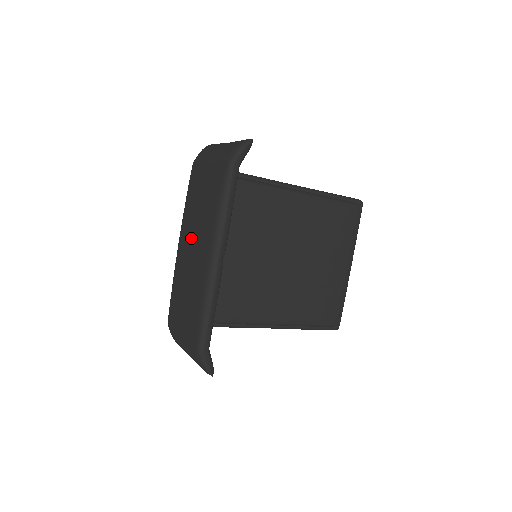
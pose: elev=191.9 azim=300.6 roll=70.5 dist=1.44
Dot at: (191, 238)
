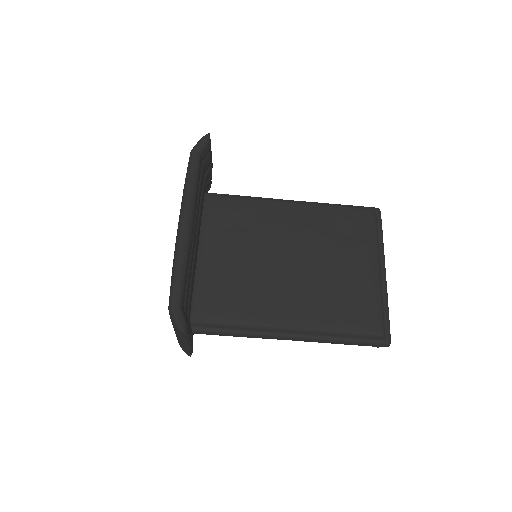
Dot at: occluded
